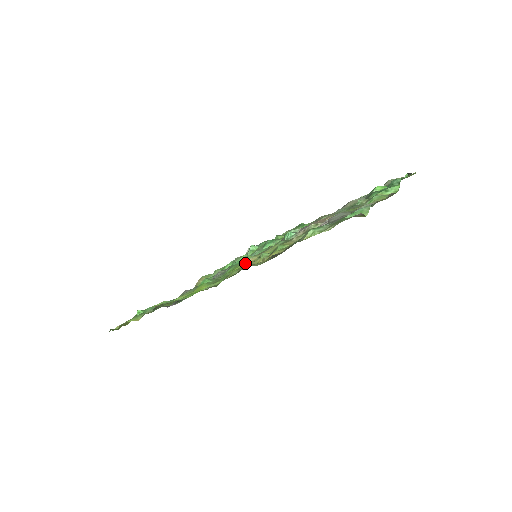
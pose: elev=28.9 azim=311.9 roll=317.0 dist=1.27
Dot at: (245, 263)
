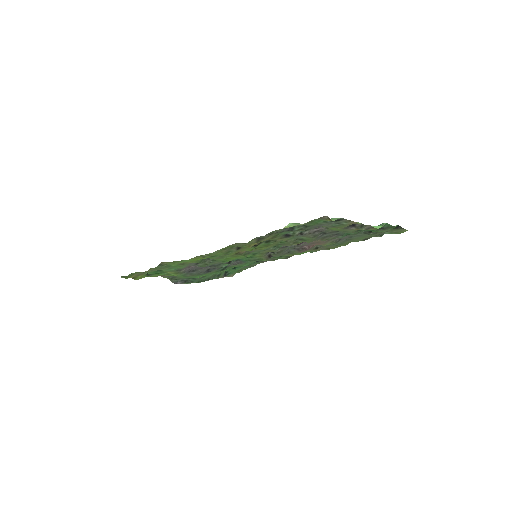
Dot at: (243, 254)
